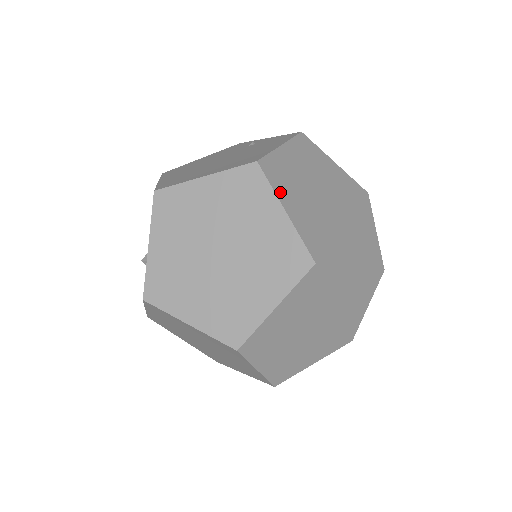
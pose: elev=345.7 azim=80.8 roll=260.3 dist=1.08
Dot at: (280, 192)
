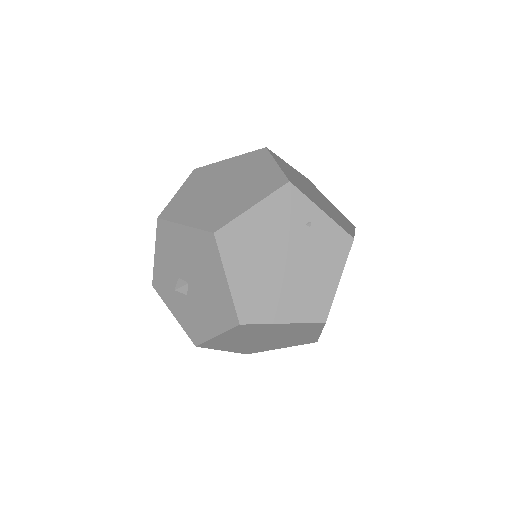
Dot at: occluded
